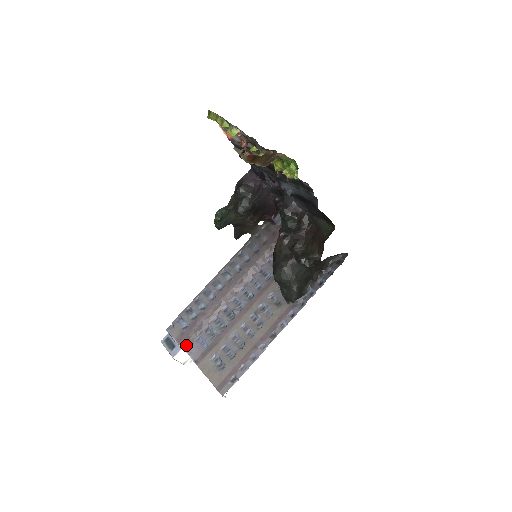
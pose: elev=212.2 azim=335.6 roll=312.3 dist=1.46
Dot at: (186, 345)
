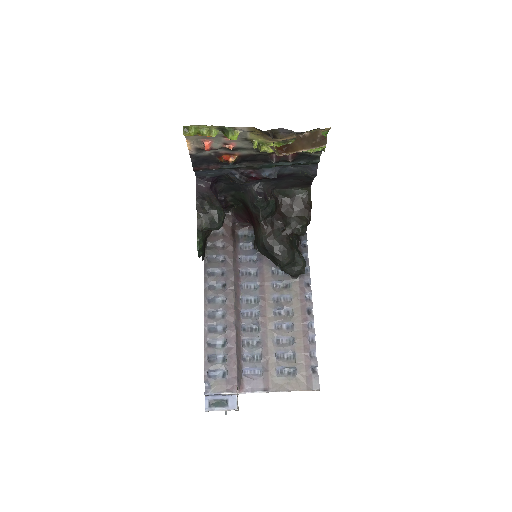
Dot at: (240, 387)
